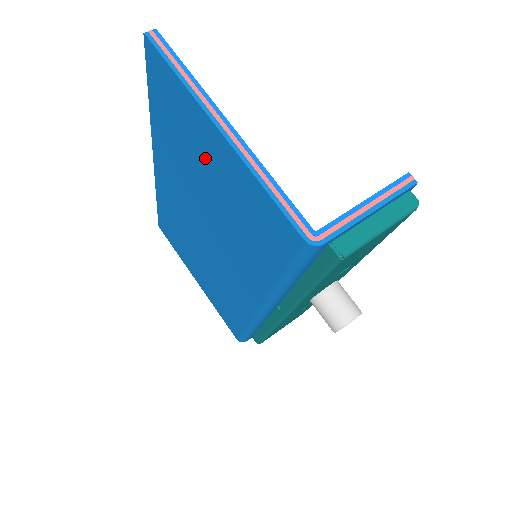
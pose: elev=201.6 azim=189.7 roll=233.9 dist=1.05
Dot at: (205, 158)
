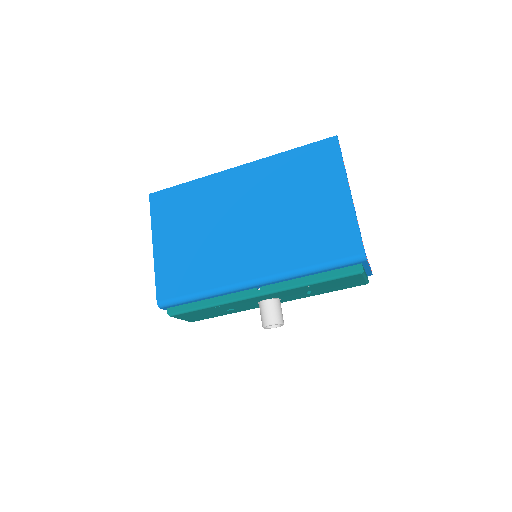
Dot at: (317, 194)
